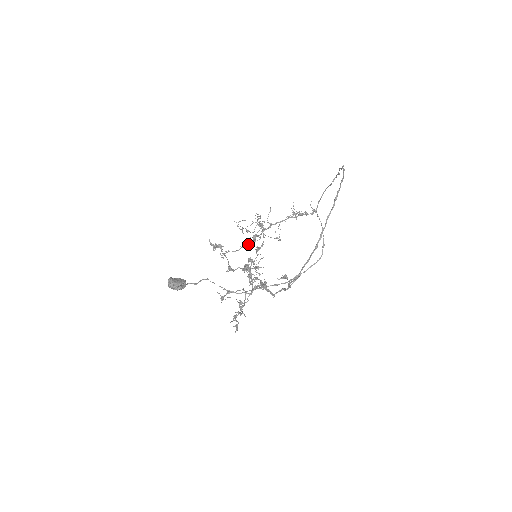
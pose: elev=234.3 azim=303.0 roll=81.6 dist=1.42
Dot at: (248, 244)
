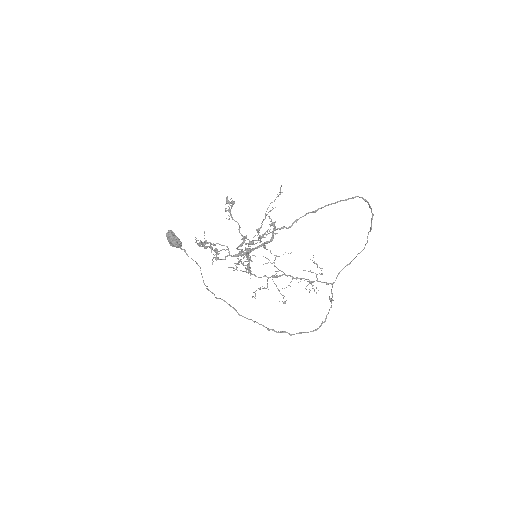
Dot at: (256, 229)
